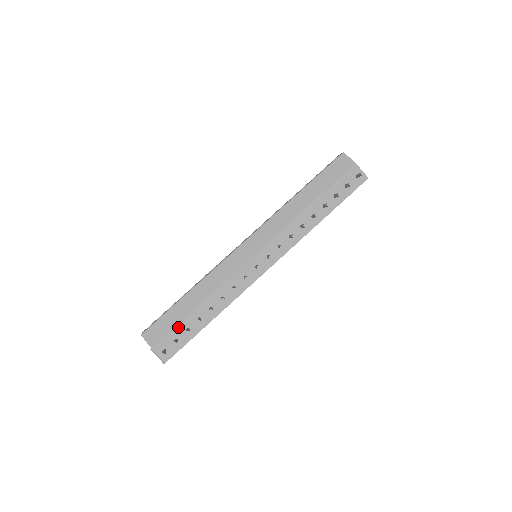
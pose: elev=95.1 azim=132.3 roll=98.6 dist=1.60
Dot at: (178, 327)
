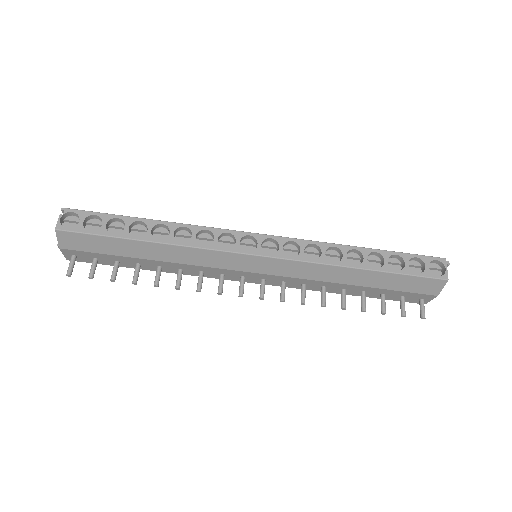
Dot at: (108, 256)
